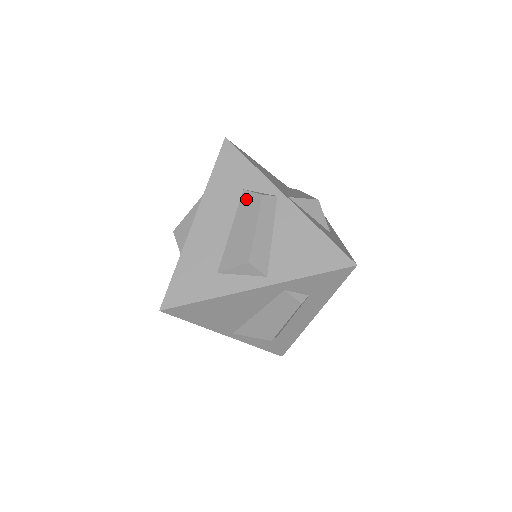
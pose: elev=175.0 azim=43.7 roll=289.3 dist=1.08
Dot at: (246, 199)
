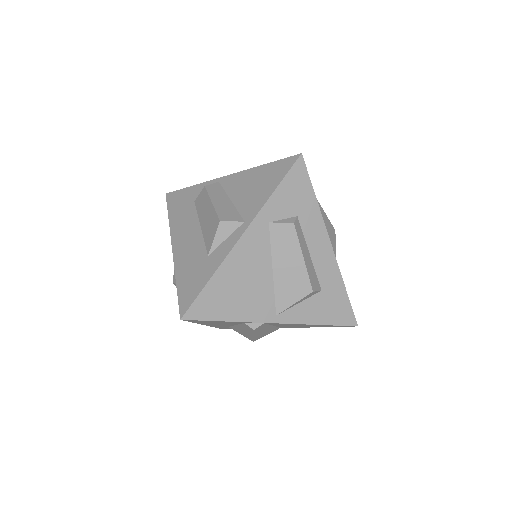
Dot at: (198, 202)
